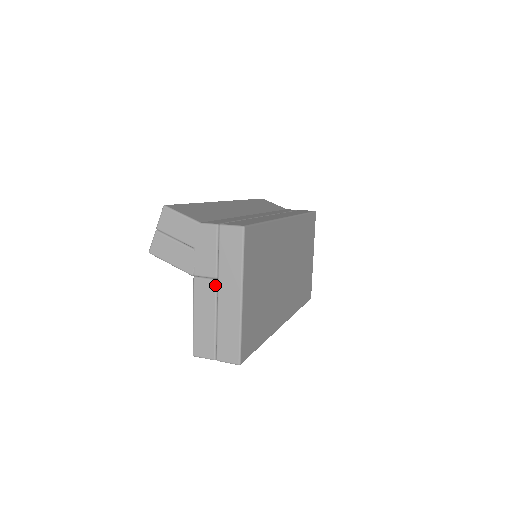
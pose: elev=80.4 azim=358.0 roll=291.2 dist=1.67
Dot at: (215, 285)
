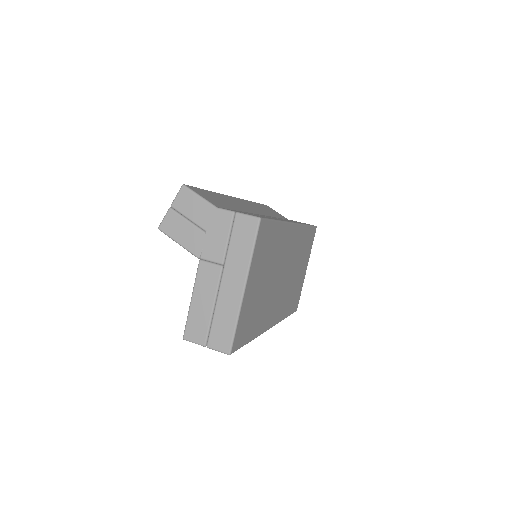
Dot at: (220, 271)
